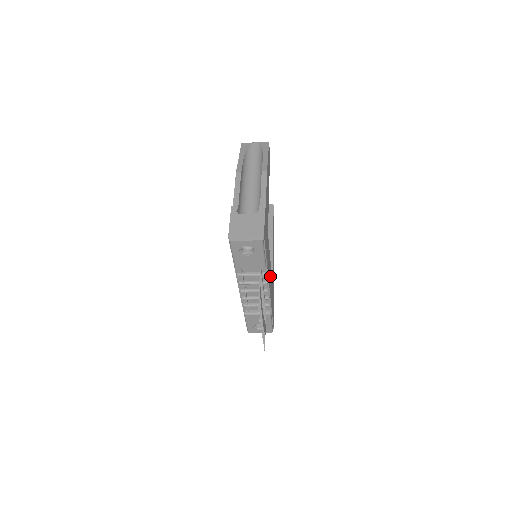
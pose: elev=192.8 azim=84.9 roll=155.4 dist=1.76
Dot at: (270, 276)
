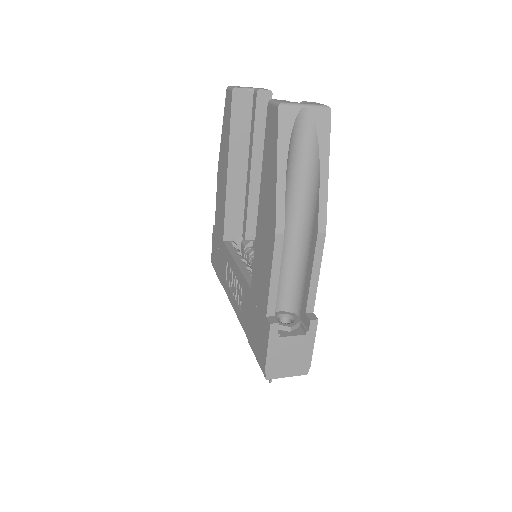
Dot at: occluded
